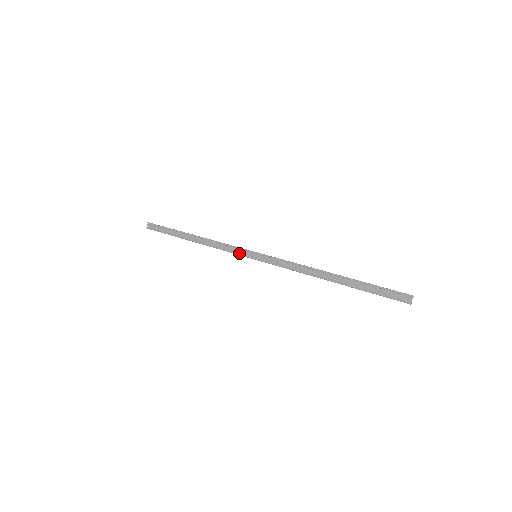
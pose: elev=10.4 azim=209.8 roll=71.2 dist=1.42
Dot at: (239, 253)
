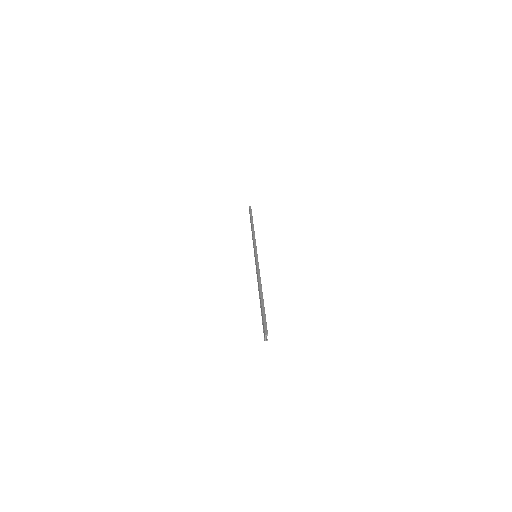
Dot at: (254, 250)
